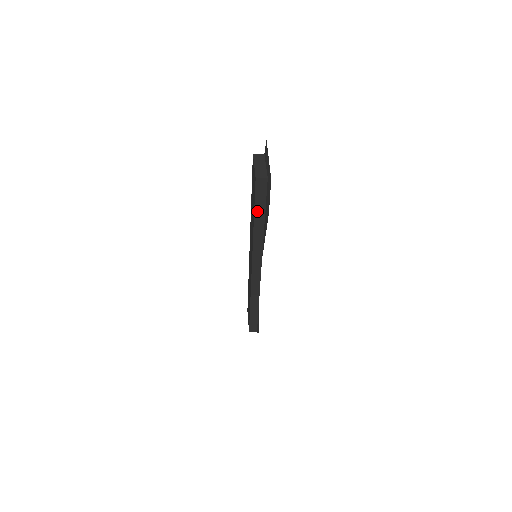
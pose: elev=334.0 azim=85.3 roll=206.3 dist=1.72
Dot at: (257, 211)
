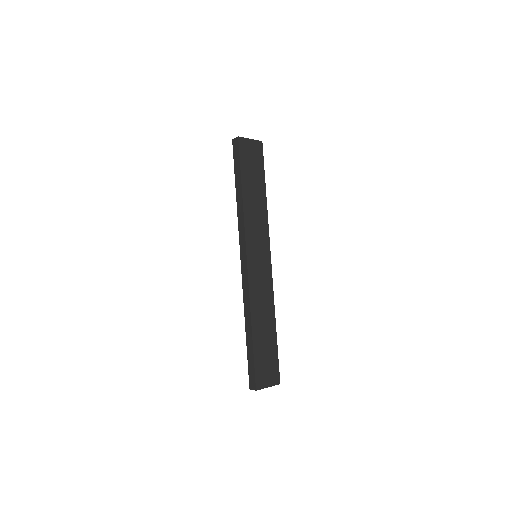
Dot at: (237, 176)
